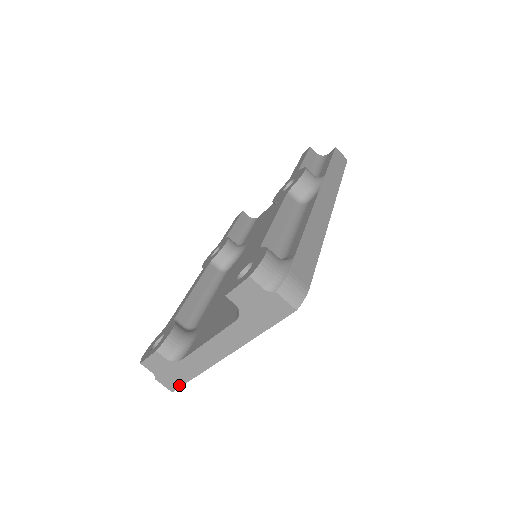
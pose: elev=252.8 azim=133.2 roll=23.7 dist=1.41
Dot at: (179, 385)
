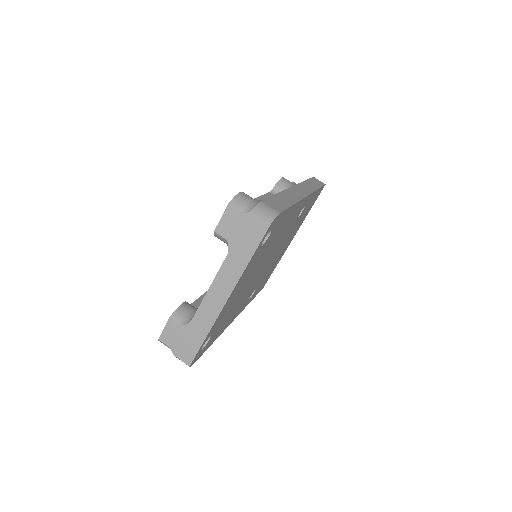
Dot at: (194, 354)
